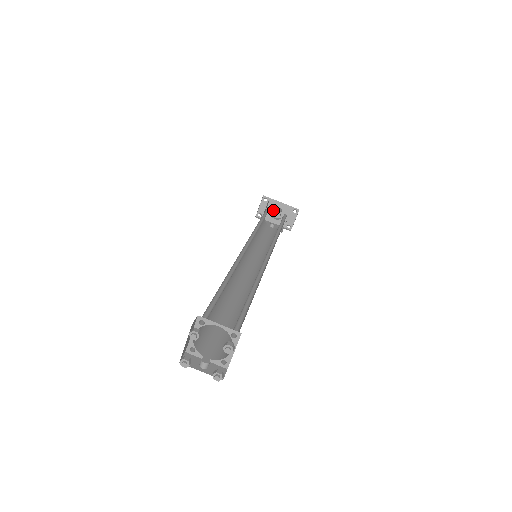
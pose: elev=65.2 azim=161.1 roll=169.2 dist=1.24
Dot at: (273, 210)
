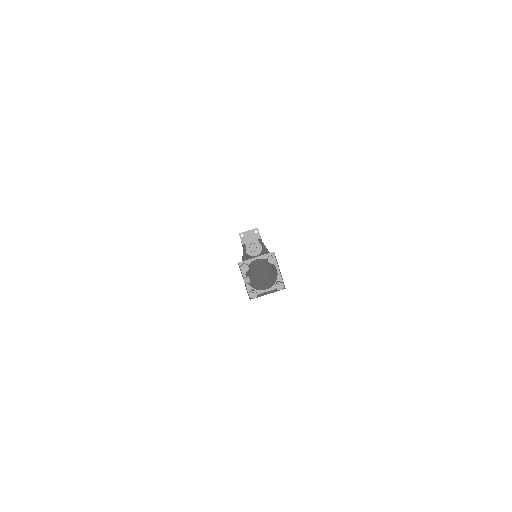
Dot at: (251, 242)
